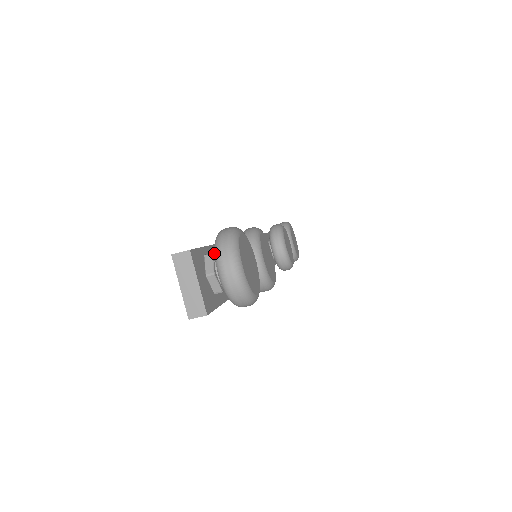
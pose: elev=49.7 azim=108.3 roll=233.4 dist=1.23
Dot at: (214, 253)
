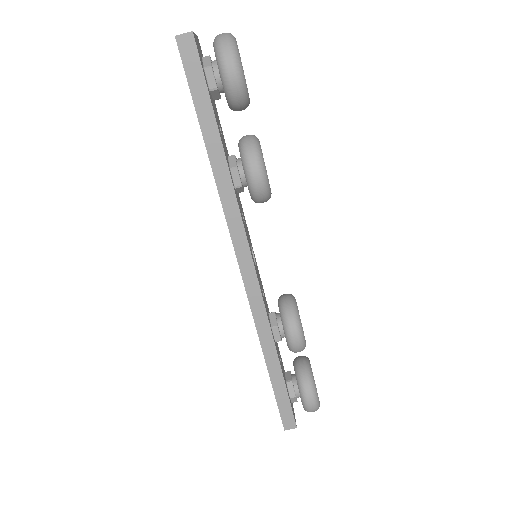
Dot at: occluded
